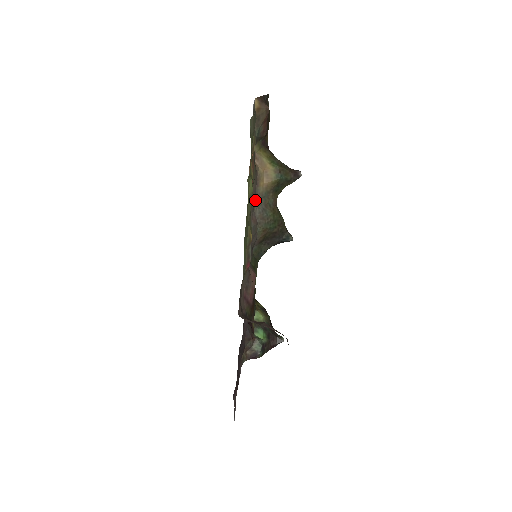
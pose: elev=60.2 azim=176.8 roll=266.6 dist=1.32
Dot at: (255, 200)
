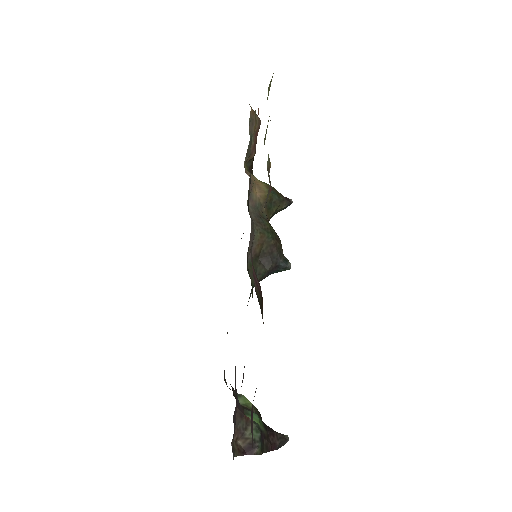
Dot at: (249, 204)
